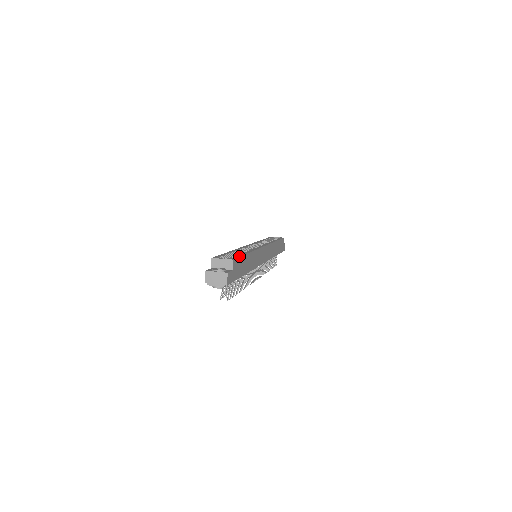
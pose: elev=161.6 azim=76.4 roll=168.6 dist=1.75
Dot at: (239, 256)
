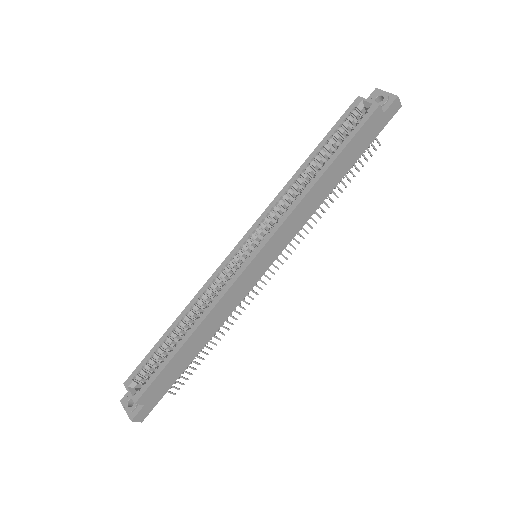
Dot at: (155, 377)
